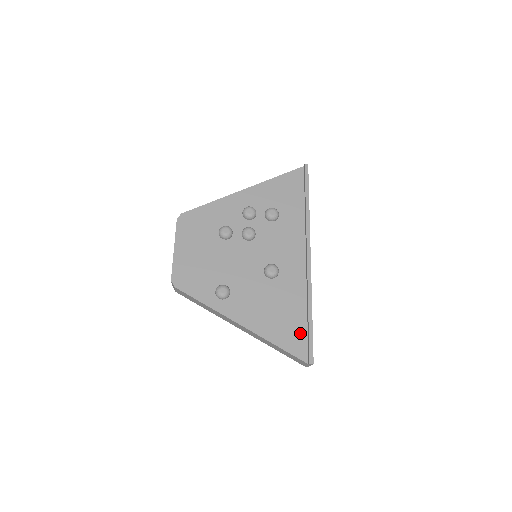
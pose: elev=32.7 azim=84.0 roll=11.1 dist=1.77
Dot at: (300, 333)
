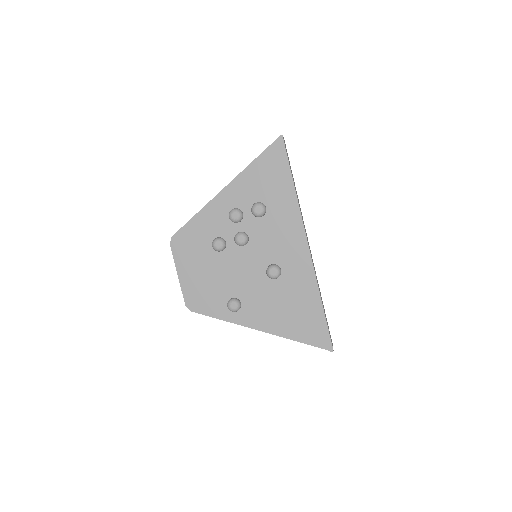
Dot at: (315, 324)
